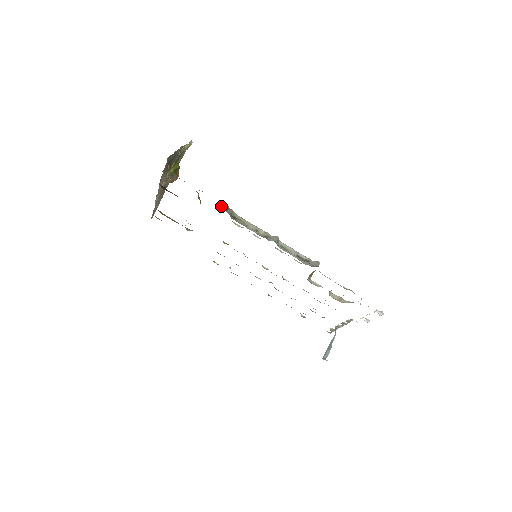
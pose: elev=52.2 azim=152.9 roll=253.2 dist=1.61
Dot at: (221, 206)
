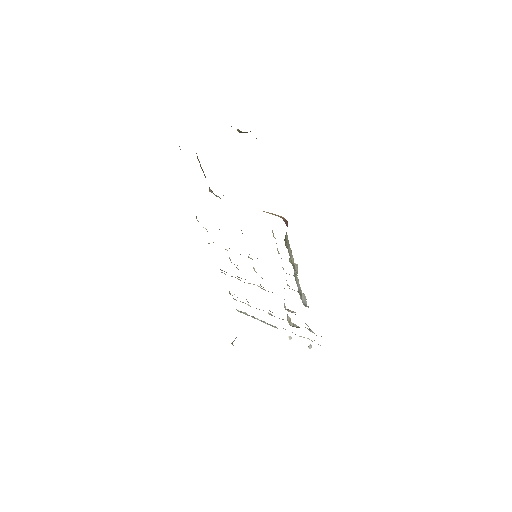
Dot at: (286, 223)
